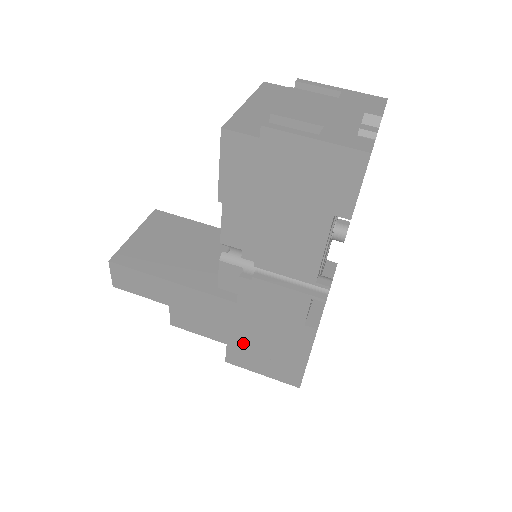
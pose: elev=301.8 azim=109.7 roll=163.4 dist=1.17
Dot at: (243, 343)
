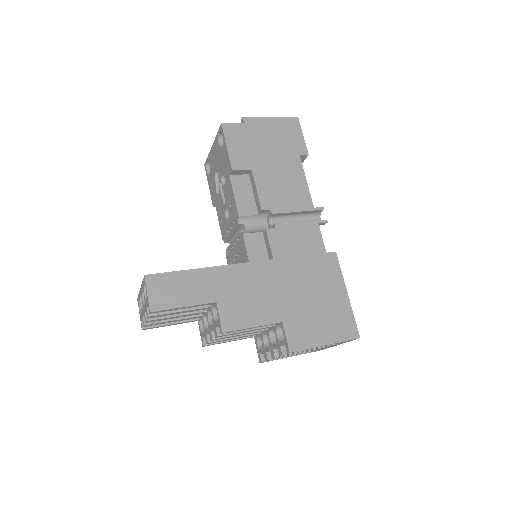
Dot at: (295, 309)
